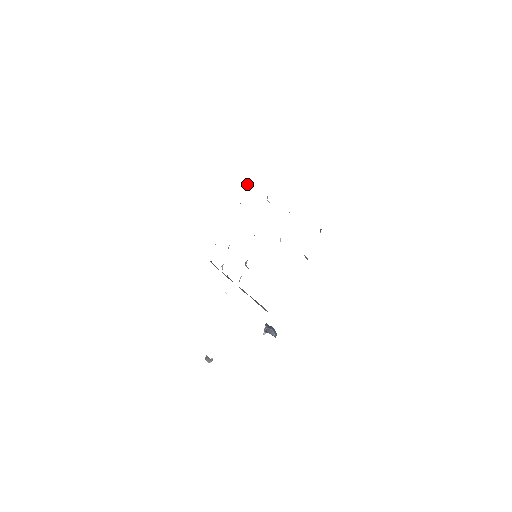
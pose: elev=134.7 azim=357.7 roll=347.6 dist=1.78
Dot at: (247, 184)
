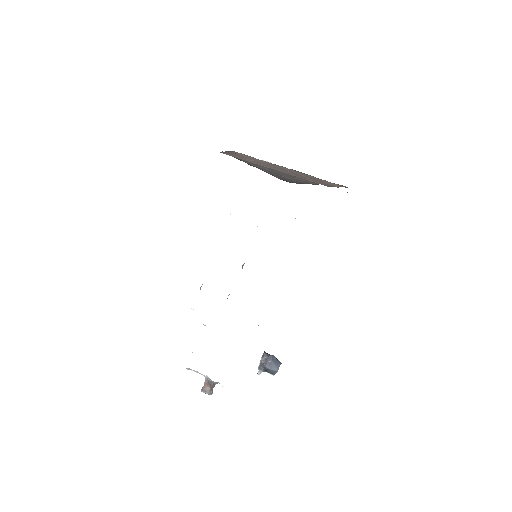
Dot at: occluded
